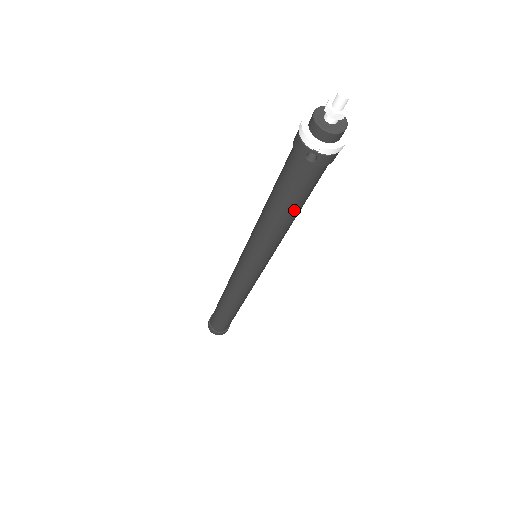
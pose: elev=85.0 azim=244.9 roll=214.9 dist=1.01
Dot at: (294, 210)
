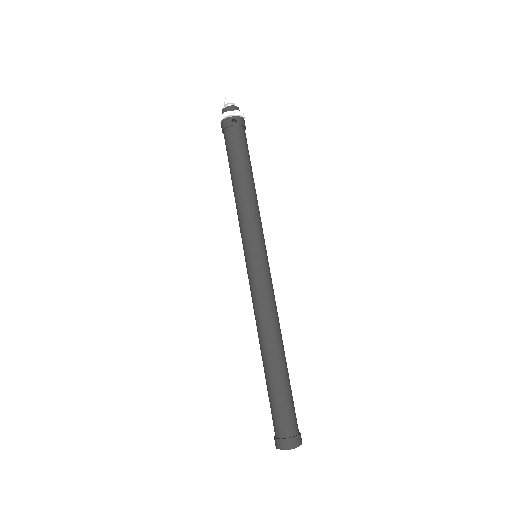
Dot at: (249, 169)
